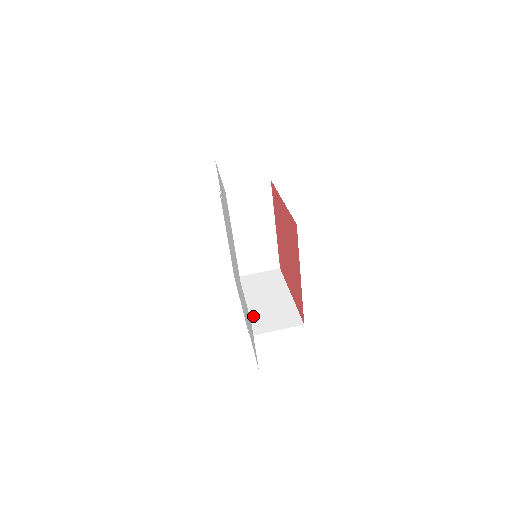
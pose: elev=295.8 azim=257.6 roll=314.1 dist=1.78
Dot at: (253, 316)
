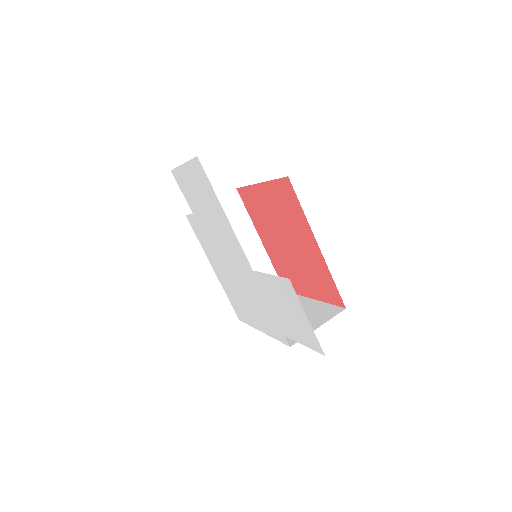
Dot at: occluded
